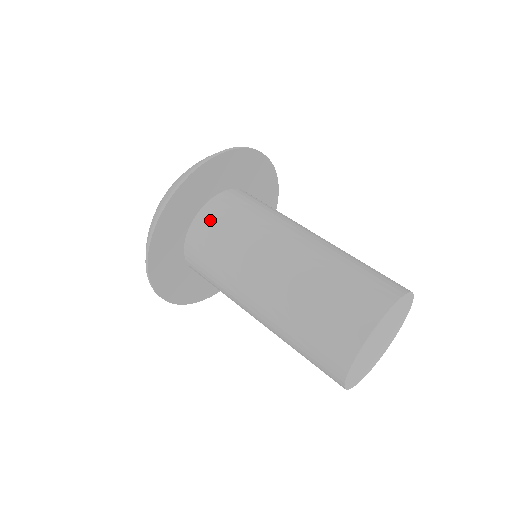
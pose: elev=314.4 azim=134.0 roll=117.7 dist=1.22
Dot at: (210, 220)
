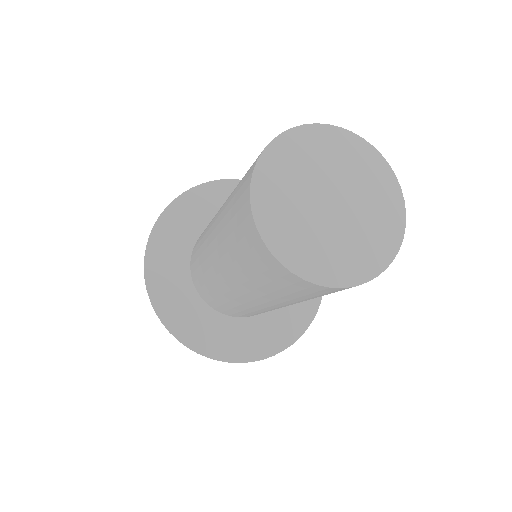
Dot at: (196, 246)
